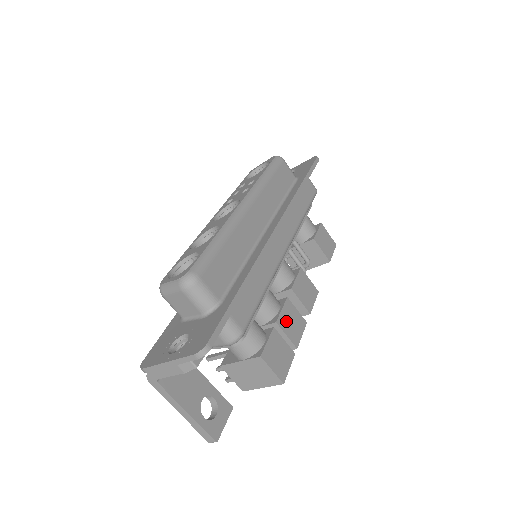
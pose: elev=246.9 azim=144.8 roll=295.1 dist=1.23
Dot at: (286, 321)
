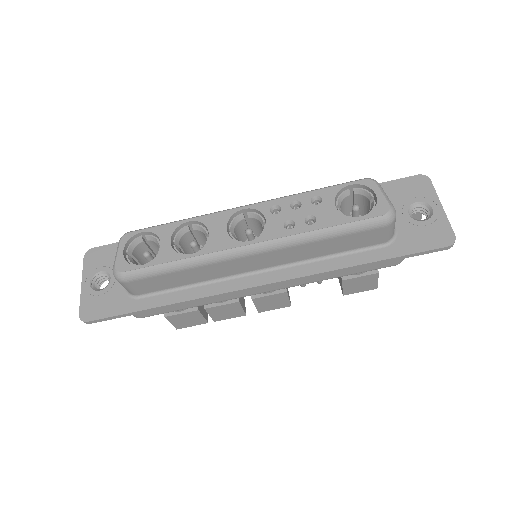
Dot at: (219, 310)
